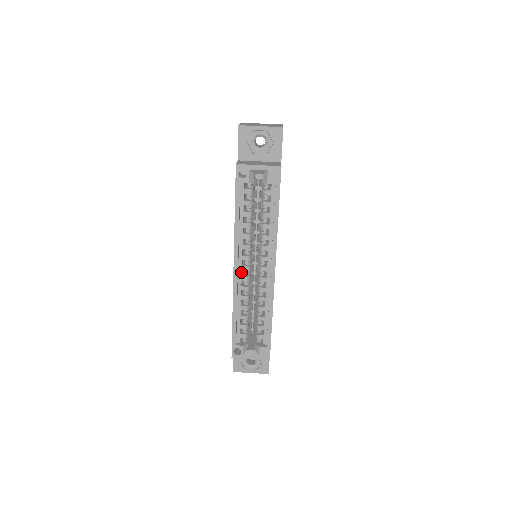
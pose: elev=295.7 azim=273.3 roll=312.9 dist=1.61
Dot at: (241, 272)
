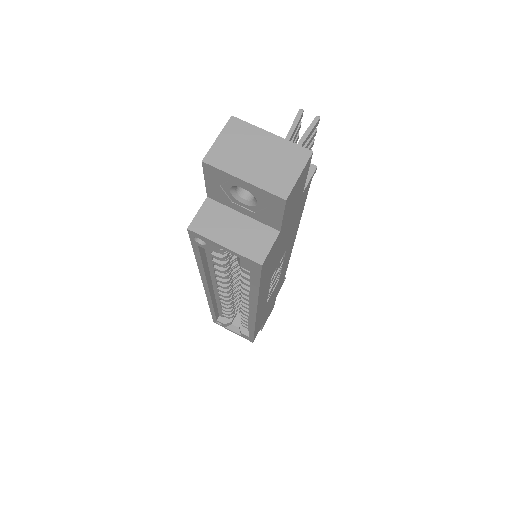
Dot at: (217, 290)
